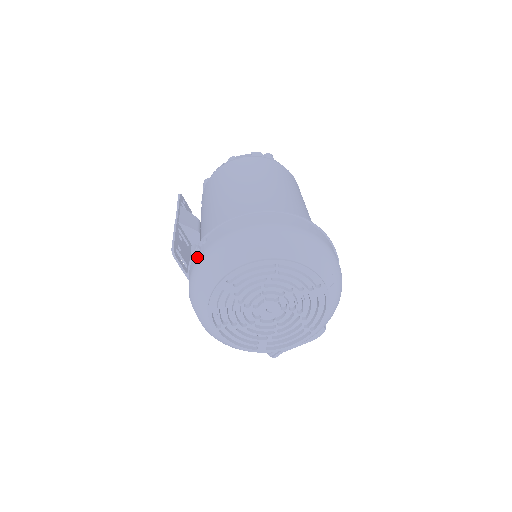
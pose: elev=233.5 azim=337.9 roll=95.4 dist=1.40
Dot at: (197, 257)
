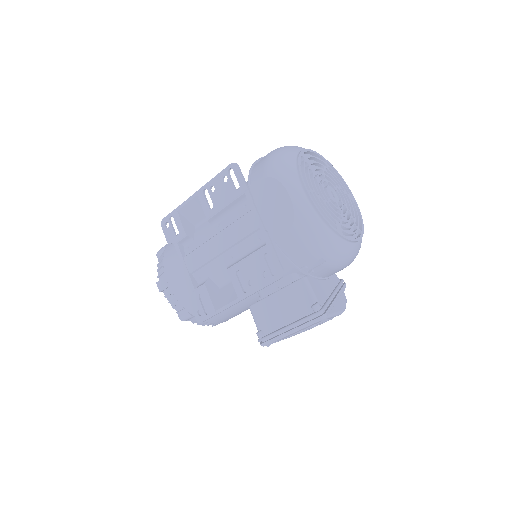
Dot at: (264, 157)
